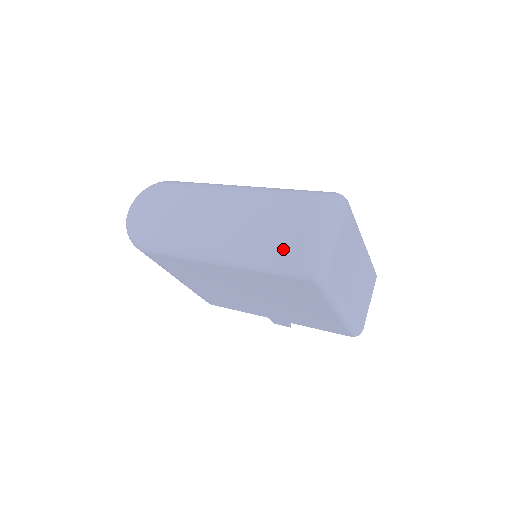
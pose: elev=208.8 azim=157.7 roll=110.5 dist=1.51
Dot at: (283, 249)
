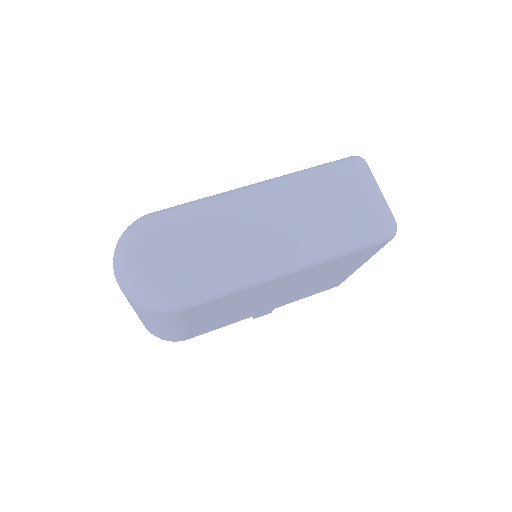
Dot at: (364, 223)
